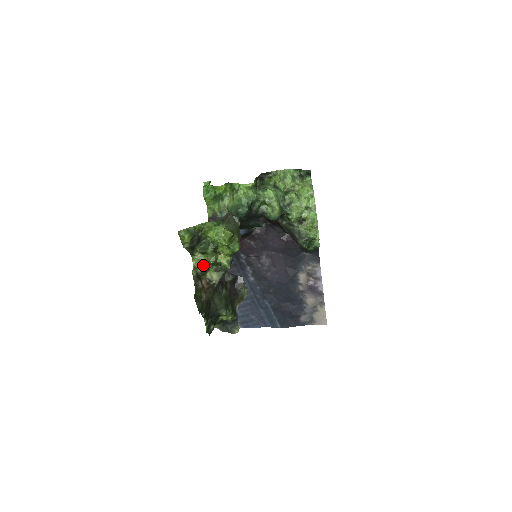
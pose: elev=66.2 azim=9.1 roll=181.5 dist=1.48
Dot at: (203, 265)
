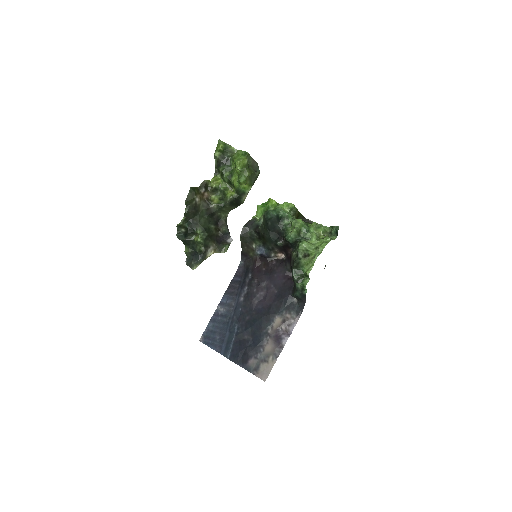
Dot at: (216, 183)
